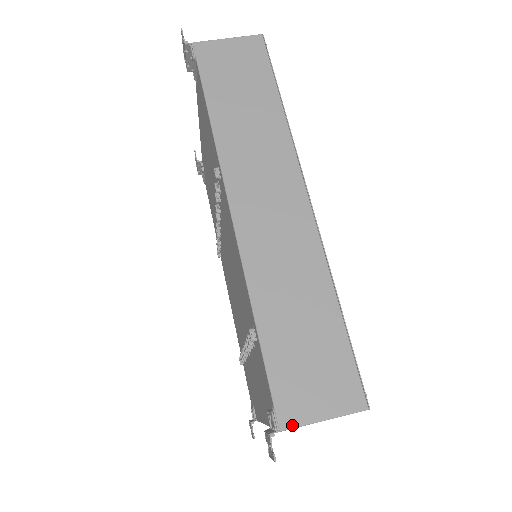
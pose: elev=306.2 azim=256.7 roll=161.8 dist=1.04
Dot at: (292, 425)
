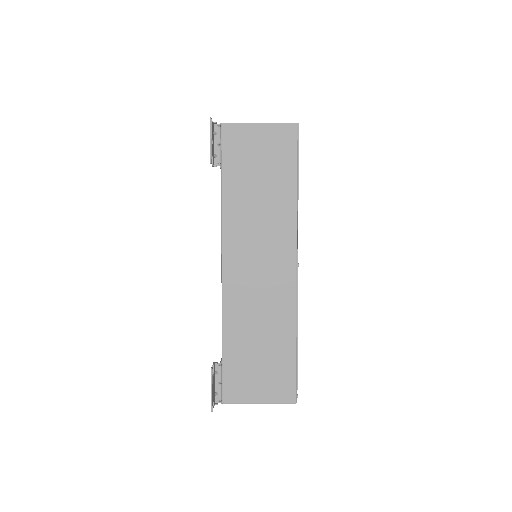
Dot at: (232, 123)
